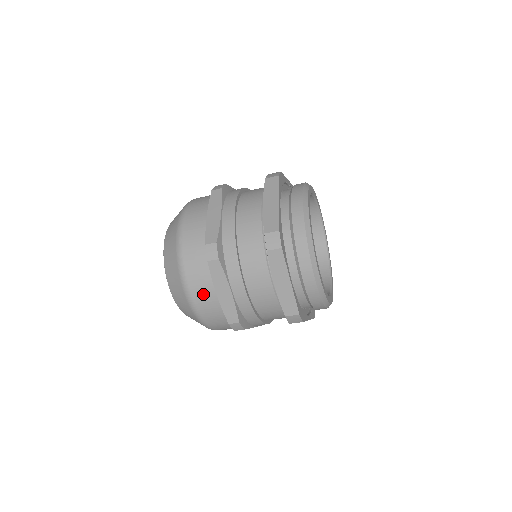
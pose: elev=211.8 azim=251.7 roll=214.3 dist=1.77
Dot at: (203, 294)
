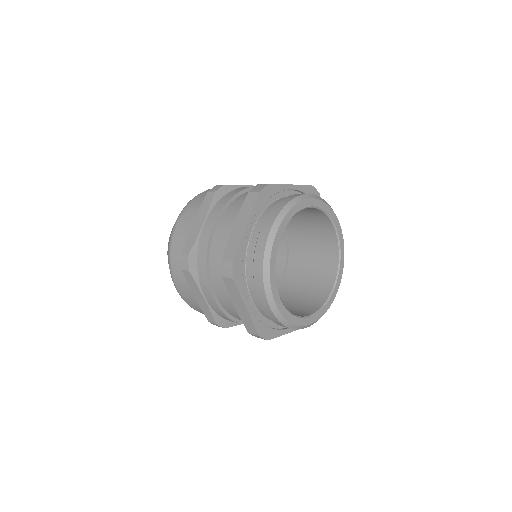
Dot at: (186, 293)
